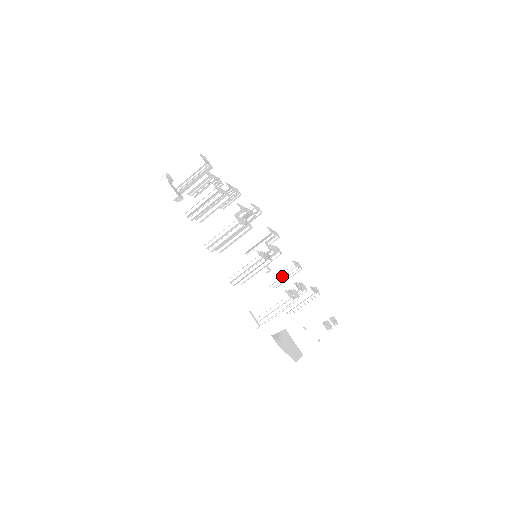
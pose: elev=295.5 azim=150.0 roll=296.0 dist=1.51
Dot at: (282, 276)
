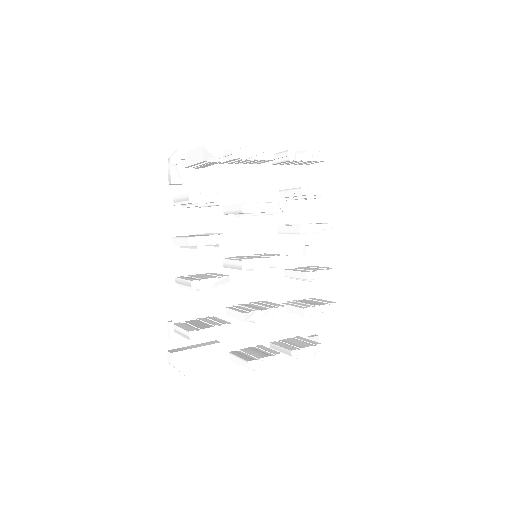
Dot at: (296, 278)
